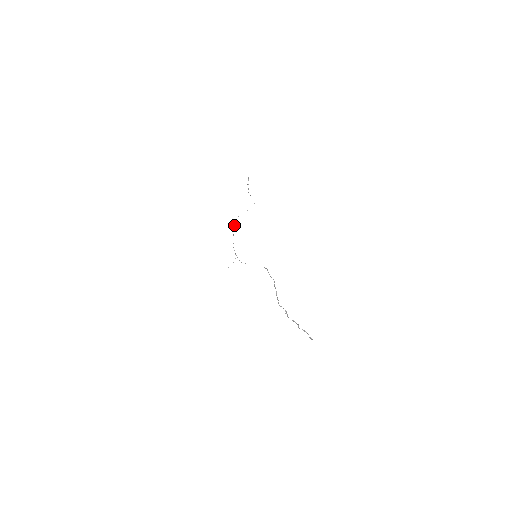
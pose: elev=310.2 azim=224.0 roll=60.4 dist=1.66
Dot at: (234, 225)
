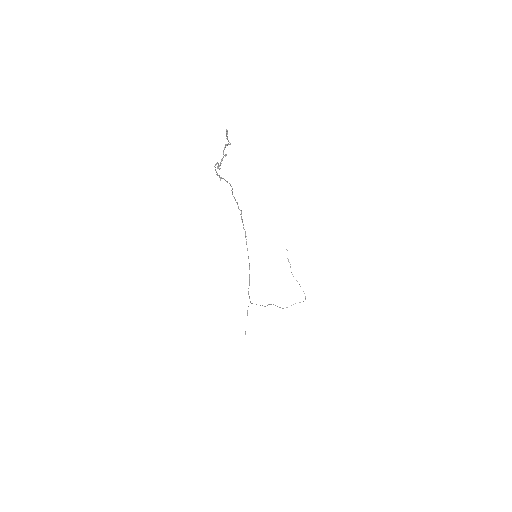
Dot at: (269, 304)
